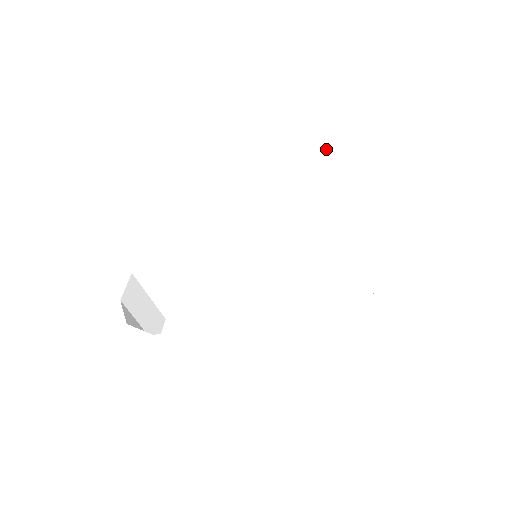
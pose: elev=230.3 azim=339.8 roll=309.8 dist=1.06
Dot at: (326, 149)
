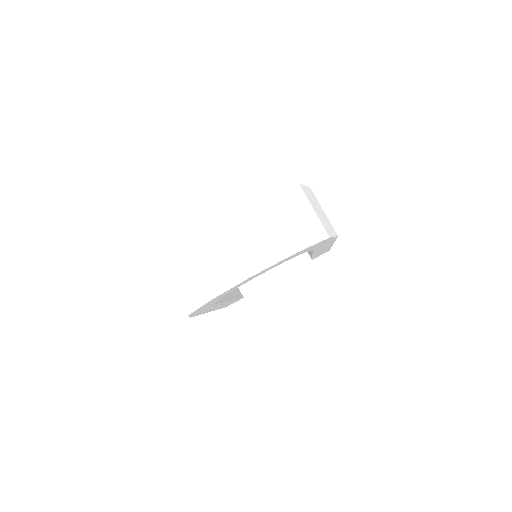
Dot at: occluded
